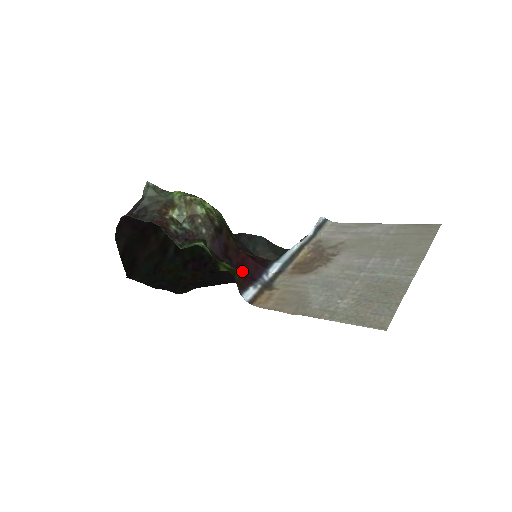
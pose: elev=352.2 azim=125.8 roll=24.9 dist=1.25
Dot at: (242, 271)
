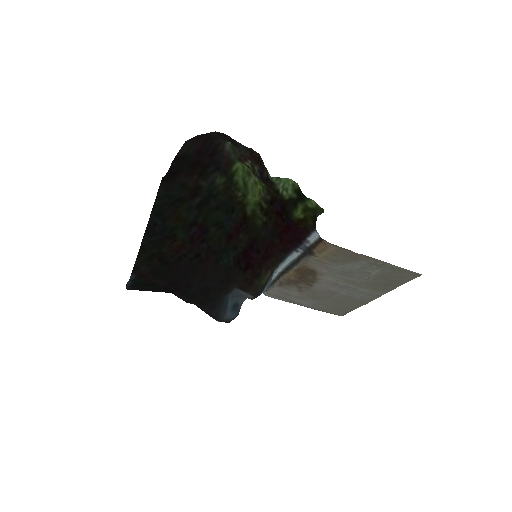
Dot at: (292, 231)
